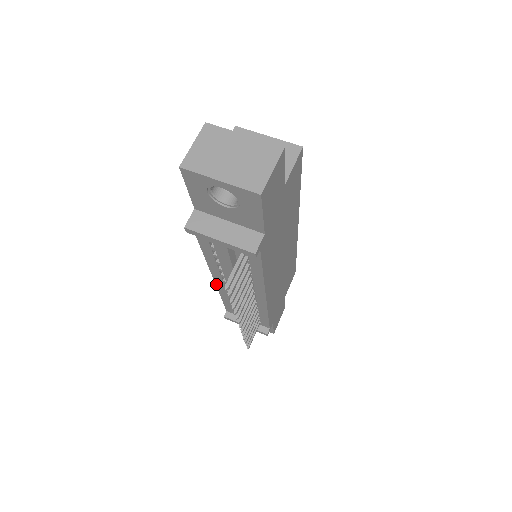
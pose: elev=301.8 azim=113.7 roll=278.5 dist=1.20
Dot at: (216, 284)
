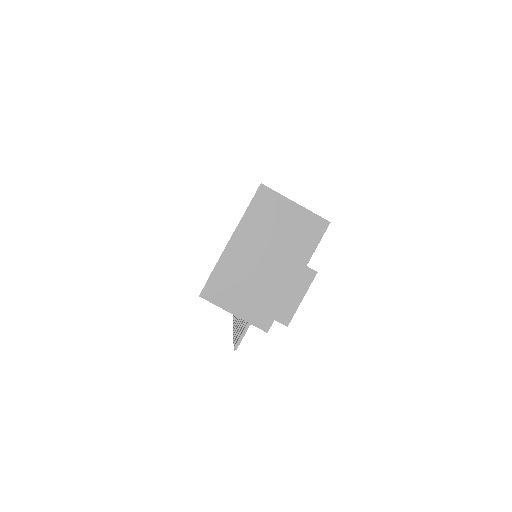
Dot at: occluded
